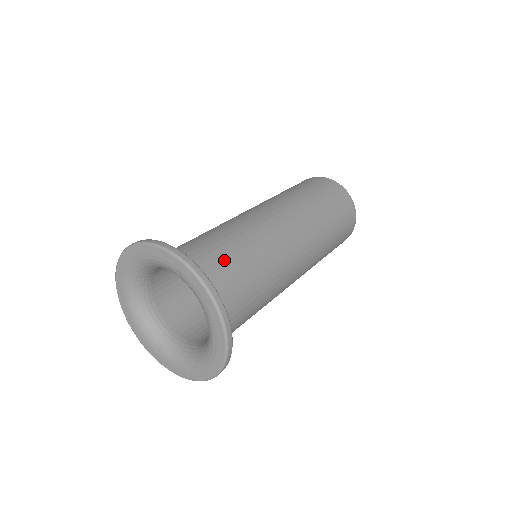
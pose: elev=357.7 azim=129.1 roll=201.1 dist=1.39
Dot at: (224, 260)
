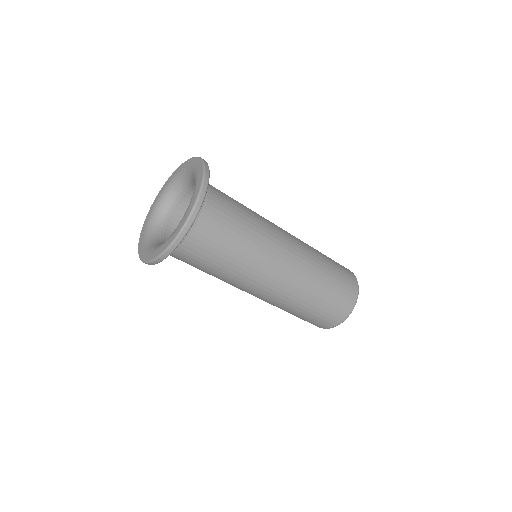
Dot at: occluded
